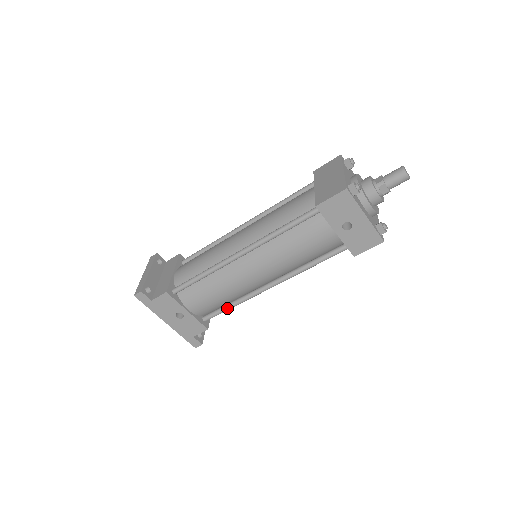
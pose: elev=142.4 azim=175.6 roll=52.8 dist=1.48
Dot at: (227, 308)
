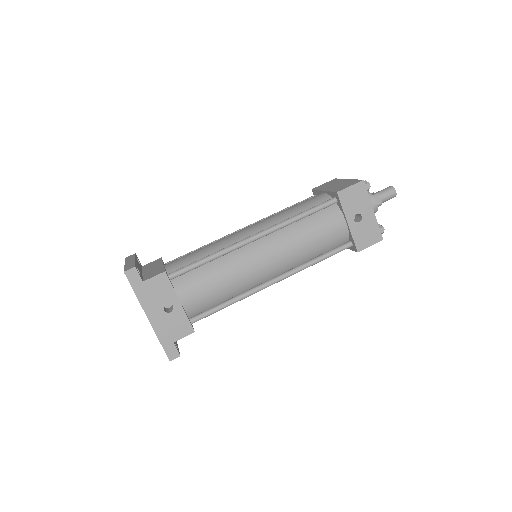
Dot at: (222, 306)
